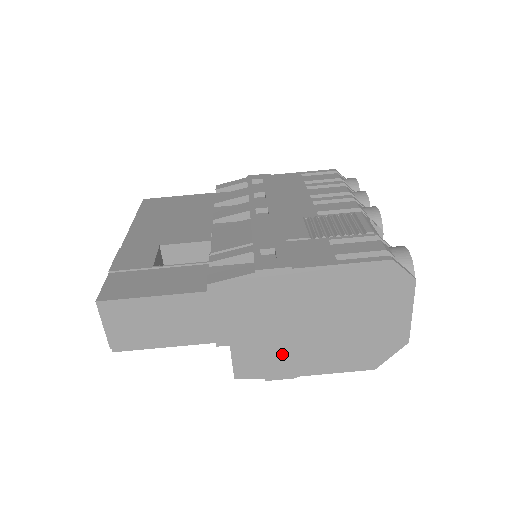
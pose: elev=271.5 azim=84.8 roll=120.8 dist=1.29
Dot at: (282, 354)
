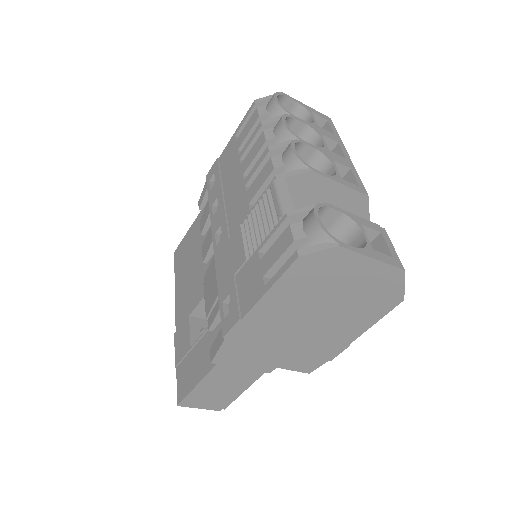
Dot at: (317, 346)
